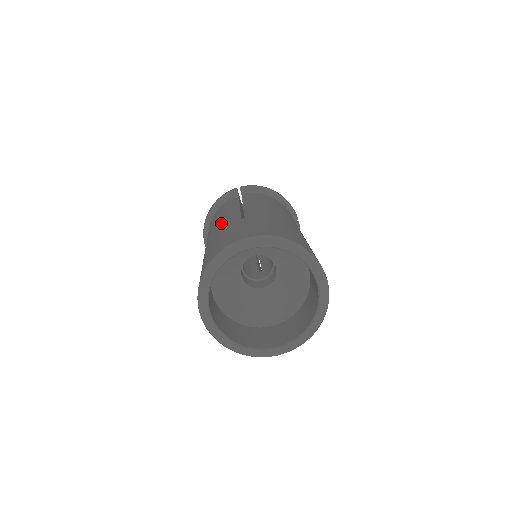
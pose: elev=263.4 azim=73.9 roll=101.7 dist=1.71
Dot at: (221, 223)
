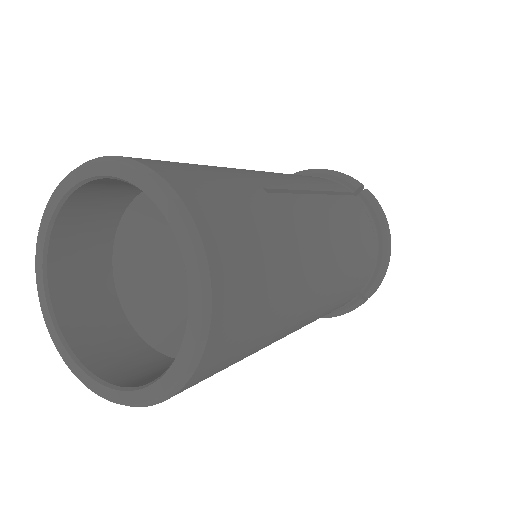
Dot at: occluded
